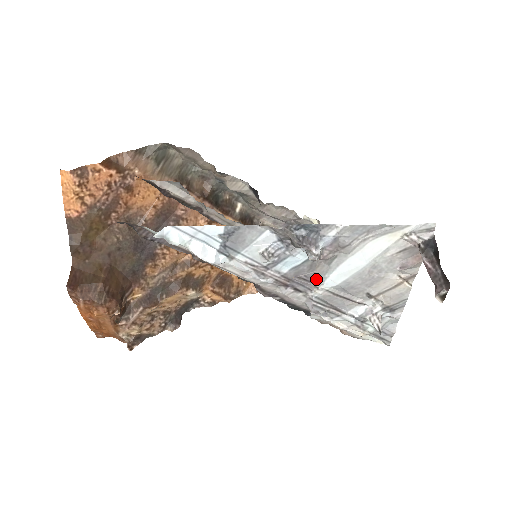
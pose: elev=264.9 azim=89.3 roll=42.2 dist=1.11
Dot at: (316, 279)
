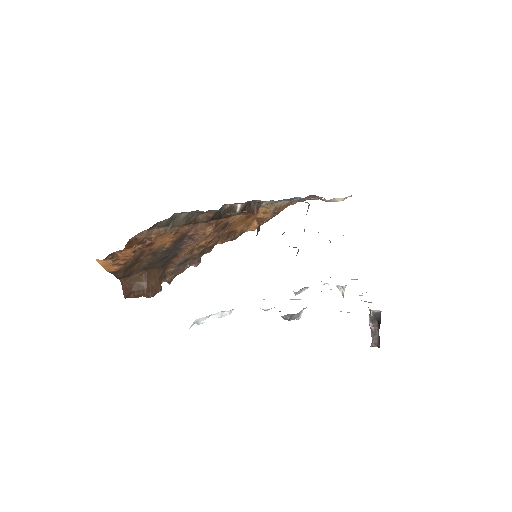
Dot at: occluded
